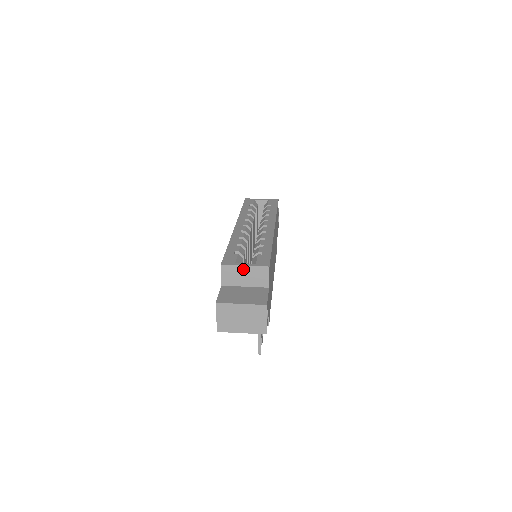
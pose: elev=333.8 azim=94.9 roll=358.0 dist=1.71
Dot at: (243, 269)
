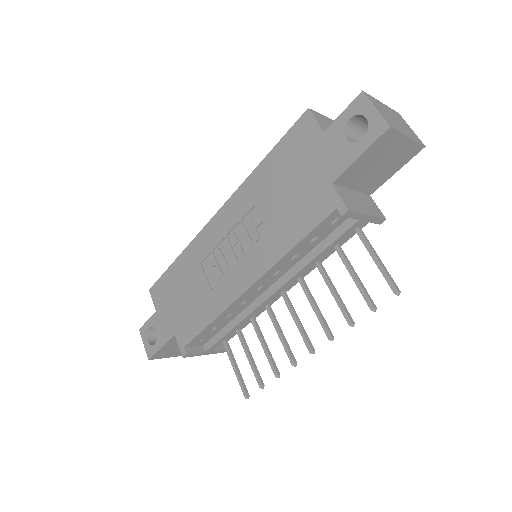
Dot at: (329, 121)
